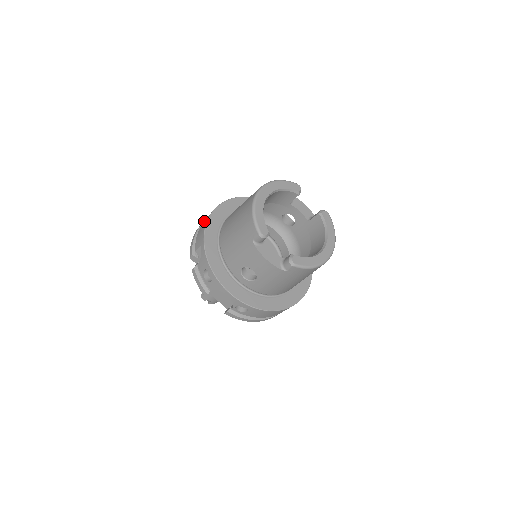
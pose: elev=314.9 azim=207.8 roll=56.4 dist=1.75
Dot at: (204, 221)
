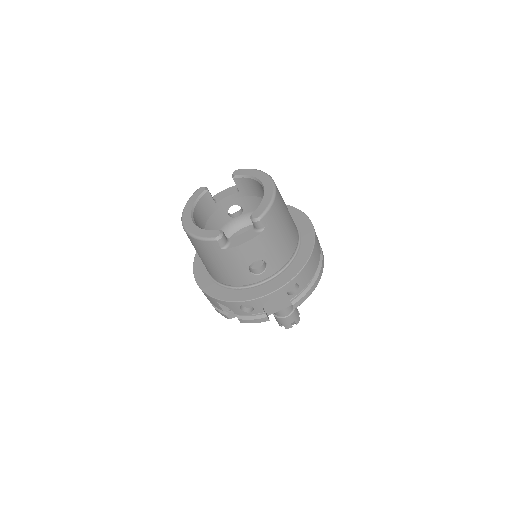
Dot at: occluded
